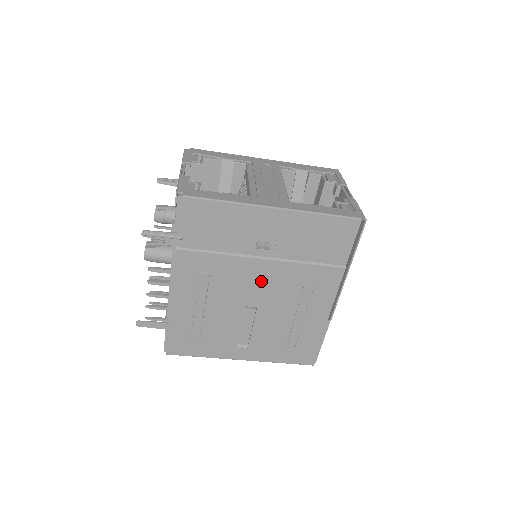
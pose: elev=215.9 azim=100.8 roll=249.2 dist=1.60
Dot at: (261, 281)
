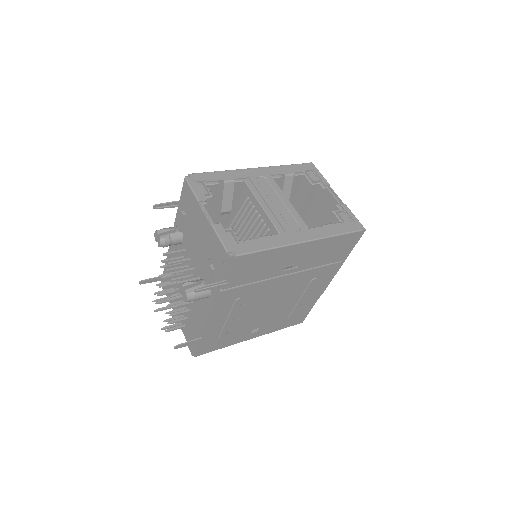
Dot at: (281, 289)
